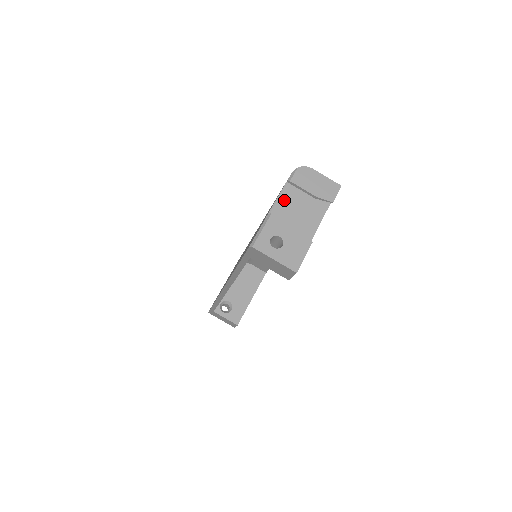
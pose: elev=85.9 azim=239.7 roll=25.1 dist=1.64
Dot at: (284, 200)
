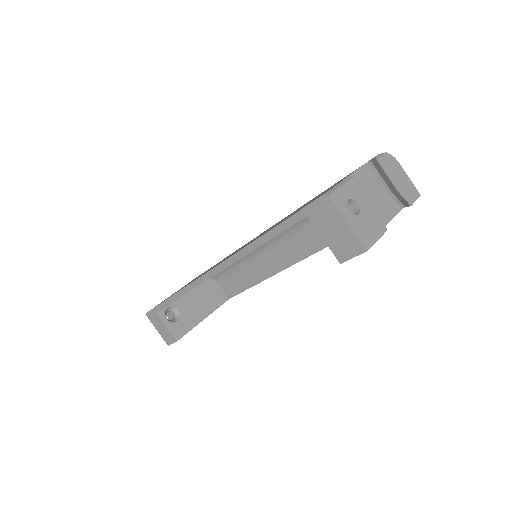
Dot at: (362, 177)
